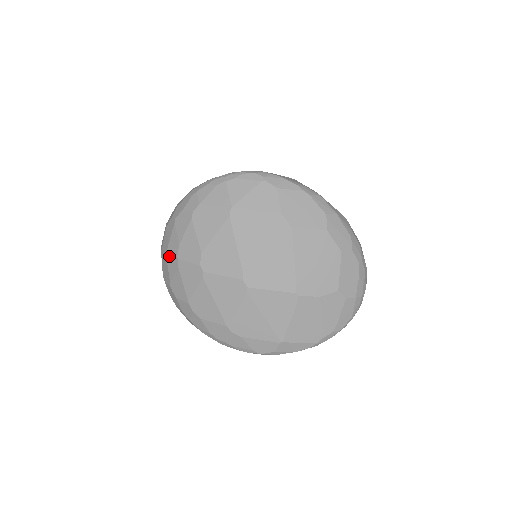
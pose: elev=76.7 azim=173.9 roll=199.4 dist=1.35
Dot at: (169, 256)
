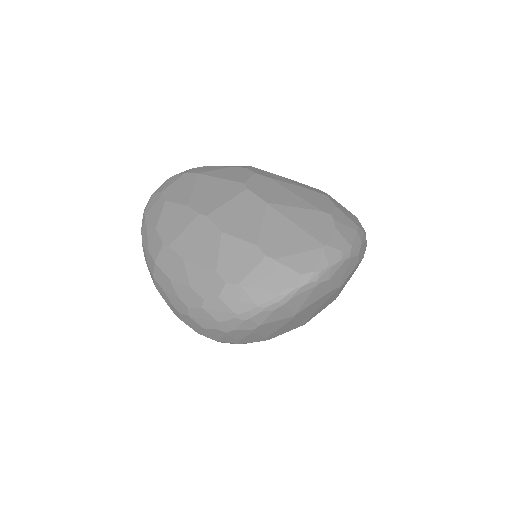
Dot at: occluded
